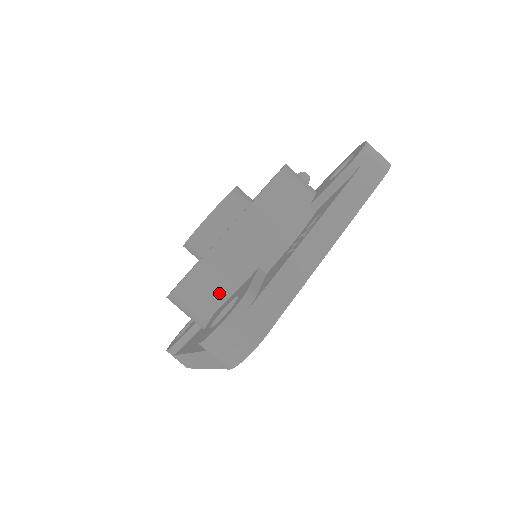
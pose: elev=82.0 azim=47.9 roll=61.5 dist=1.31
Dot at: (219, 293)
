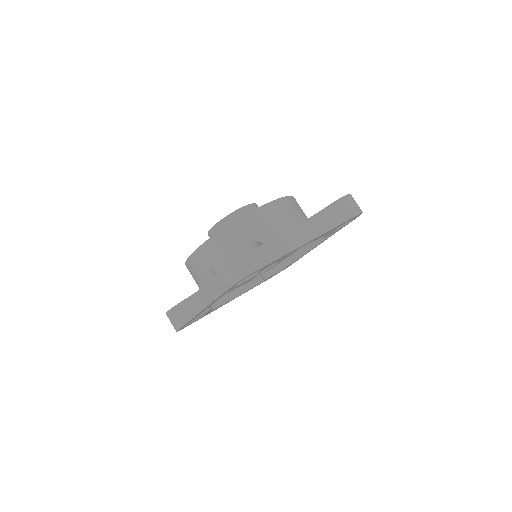
Dot at: occluded
